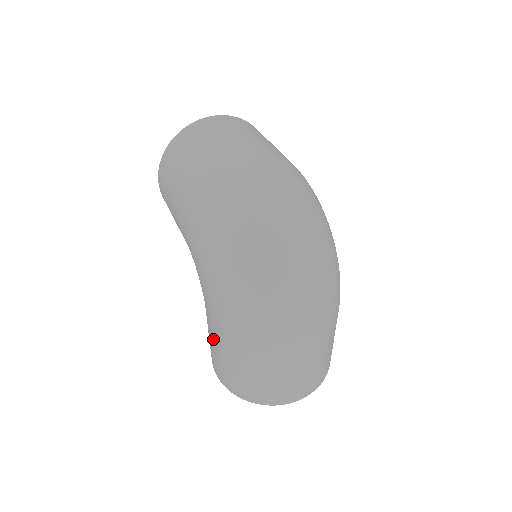
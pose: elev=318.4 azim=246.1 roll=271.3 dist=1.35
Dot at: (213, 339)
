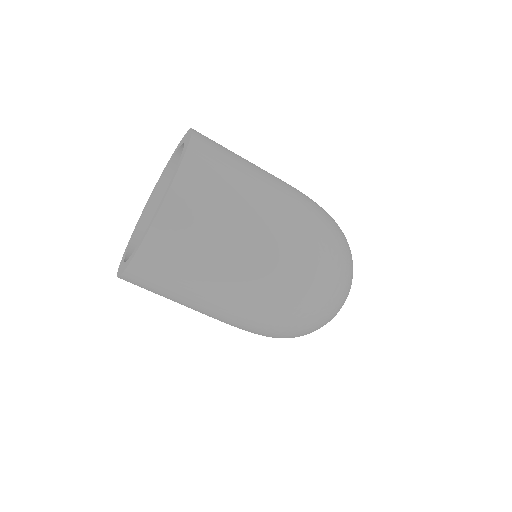
Dot at: occluded
